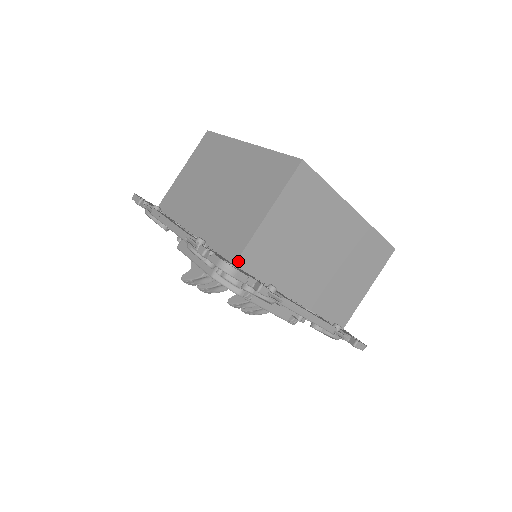
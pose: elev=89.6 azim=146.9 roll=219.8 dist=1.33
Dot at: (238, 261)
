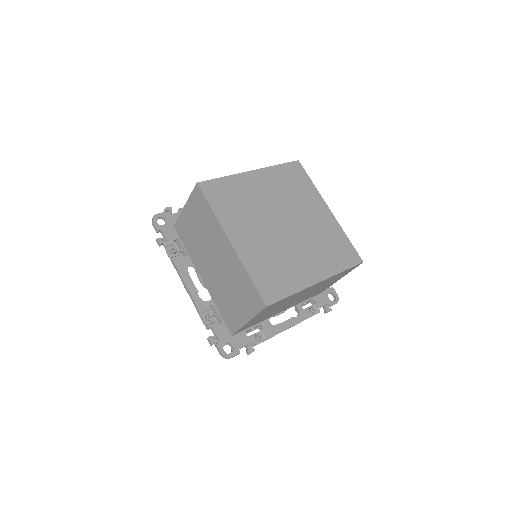
Dot at: (234, 334)
